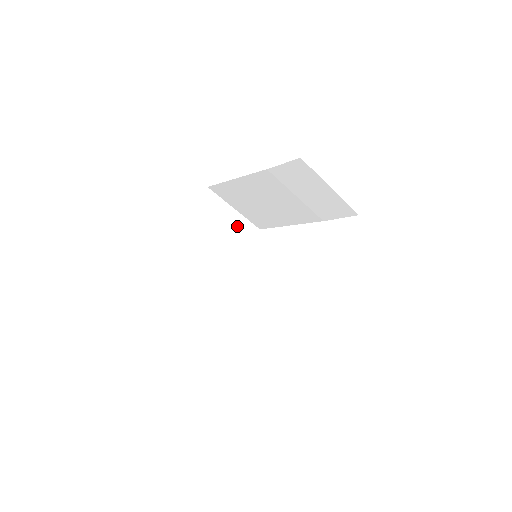
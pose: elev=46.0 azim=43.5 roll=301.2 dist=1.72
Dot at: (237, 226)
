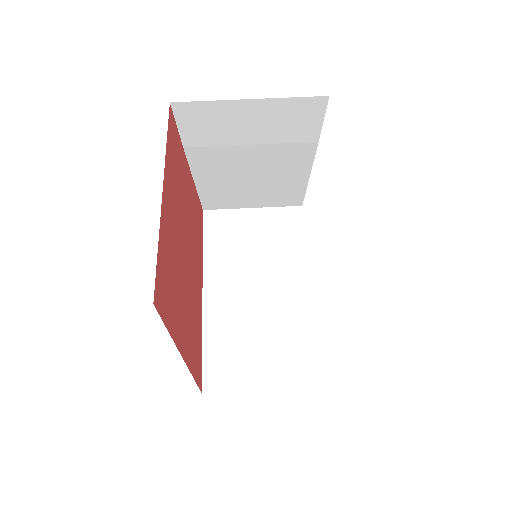
Dot at: (267, 224)
